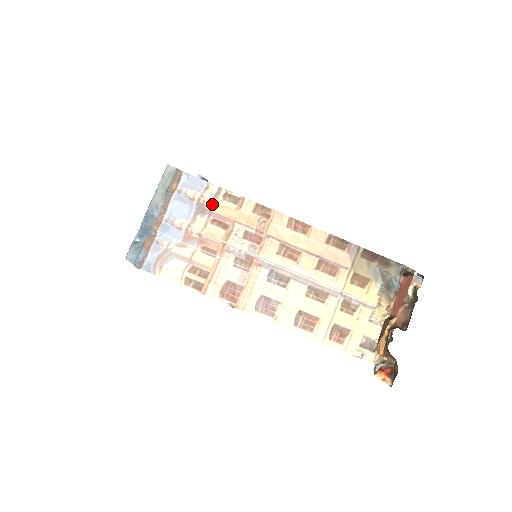
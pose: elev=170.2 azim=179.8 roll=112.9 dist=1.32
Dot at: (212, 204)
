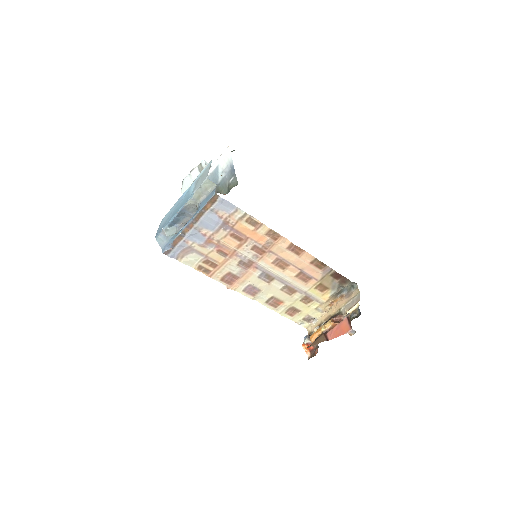
Dot at: (235, 223)
